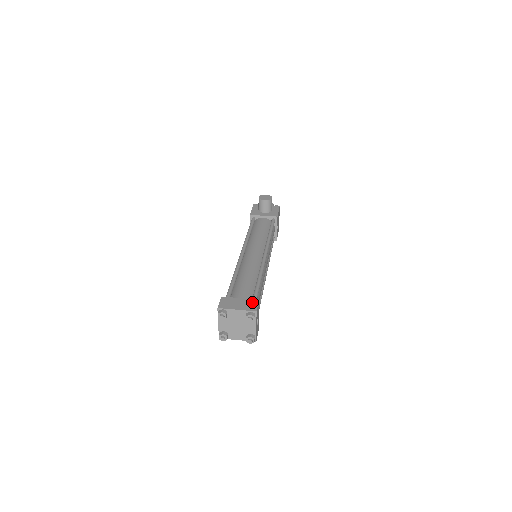
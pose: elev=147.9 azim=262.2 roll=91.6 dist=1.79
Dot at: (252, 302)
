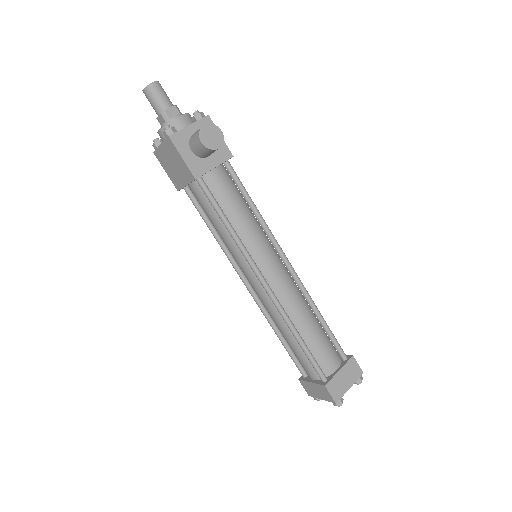
Dot at: (352, 365)
